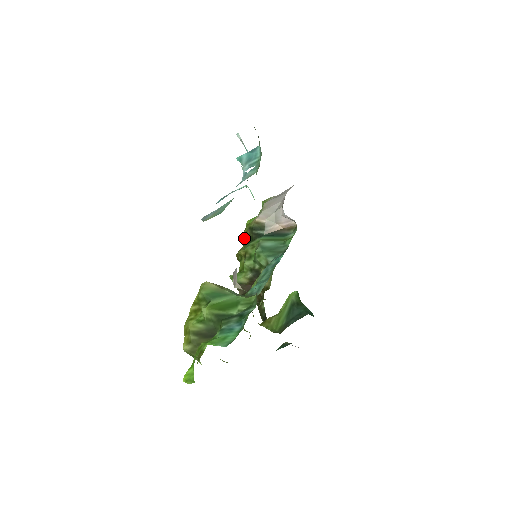
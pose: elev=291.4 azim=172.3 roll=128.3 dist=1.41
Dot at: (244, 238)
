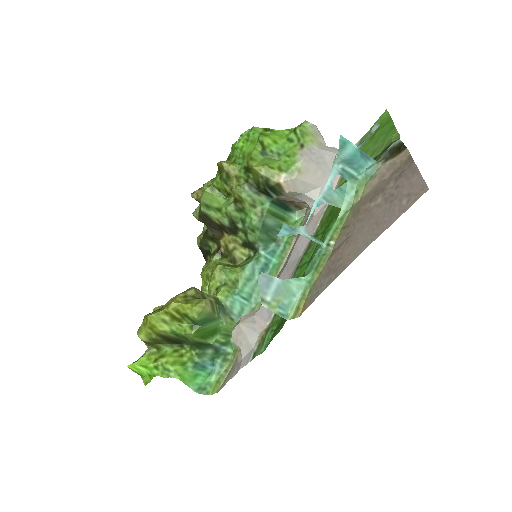
Dot at: (249, 170)
